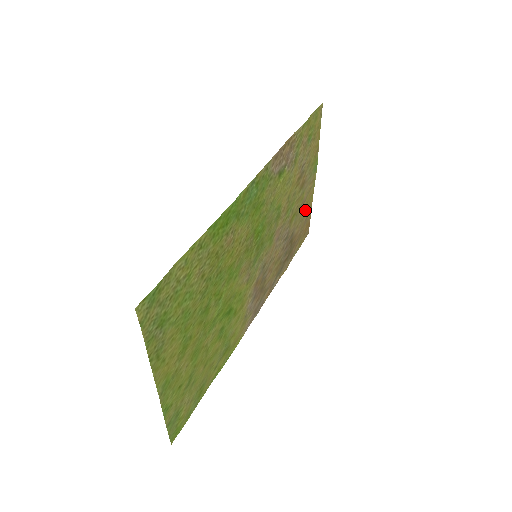
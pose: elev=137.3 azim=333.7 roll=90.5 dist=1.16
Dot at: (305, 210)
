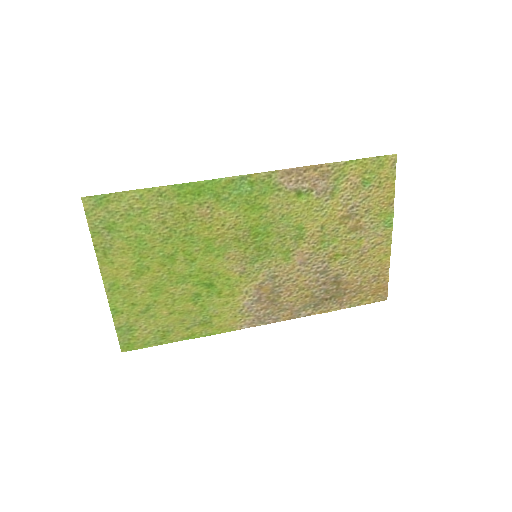
Dot at: (370, 264)
